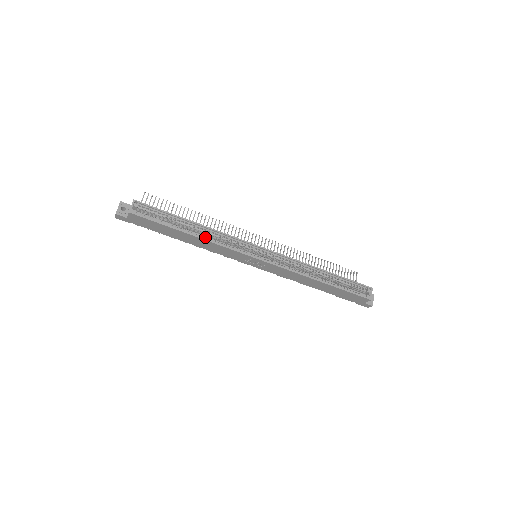
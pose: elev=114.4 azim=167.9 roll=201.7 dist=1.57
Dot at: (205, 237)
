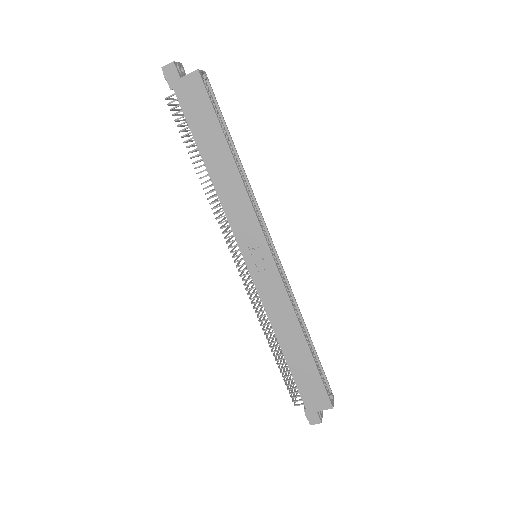
Dot at: (240, 177)
